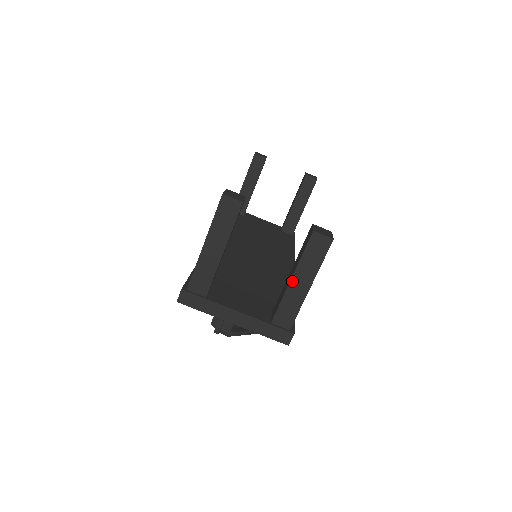
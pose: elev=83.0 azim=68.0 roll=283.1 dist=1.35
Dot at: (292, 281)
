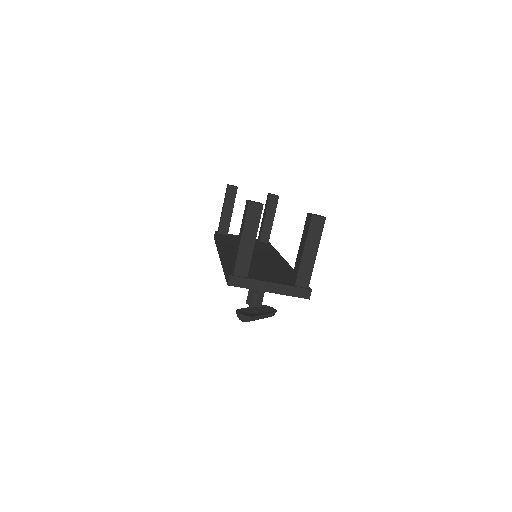
Dot at: (304, 252)
